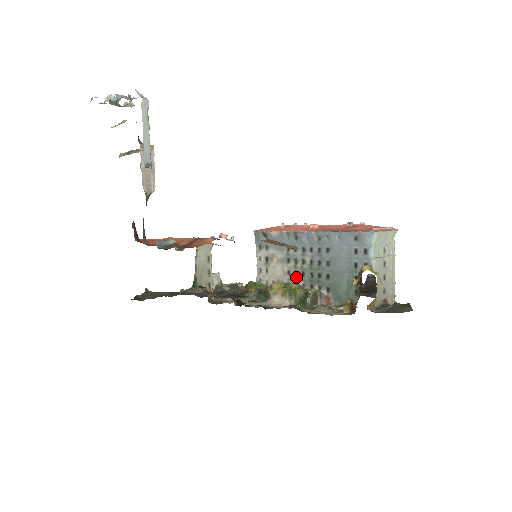
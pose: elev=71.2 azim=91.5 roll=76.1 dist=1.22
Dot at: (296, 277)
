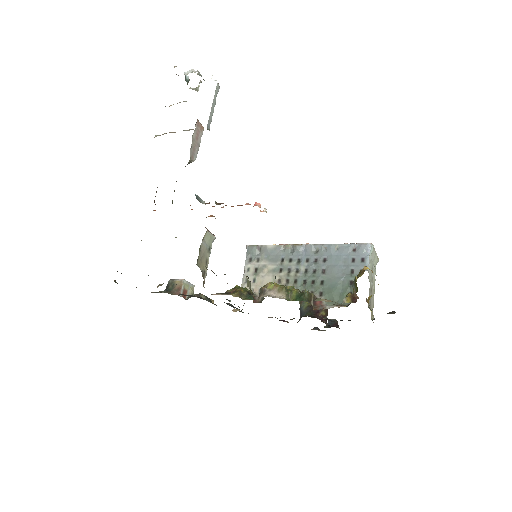
Dot at: (287, 284)
